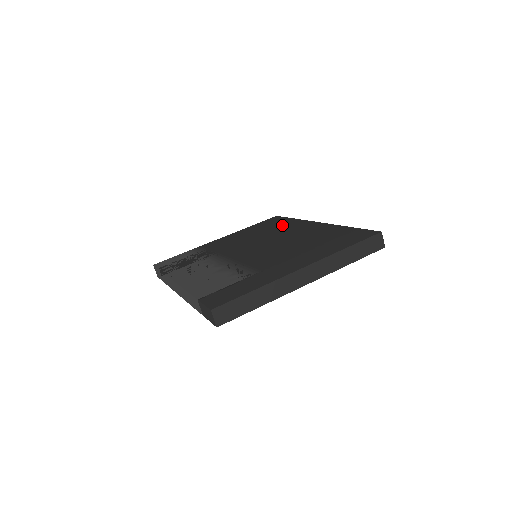
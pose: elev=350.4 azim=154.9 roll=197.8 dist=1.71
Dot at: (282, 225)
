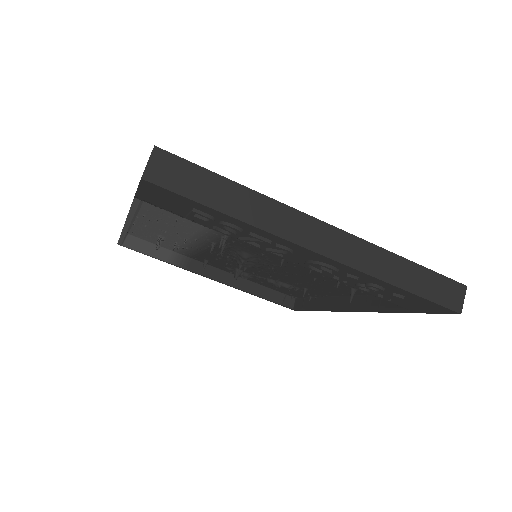
Dot at: occluded
